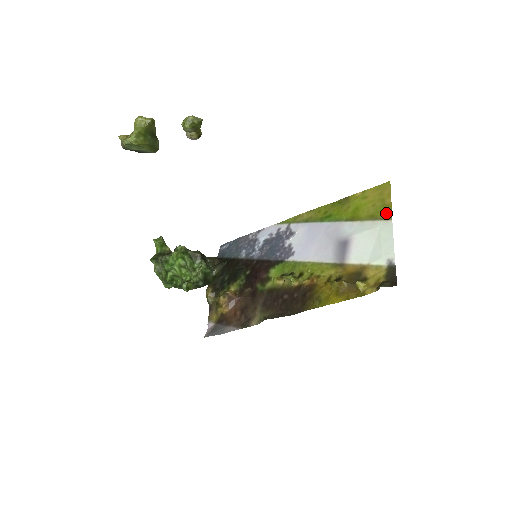
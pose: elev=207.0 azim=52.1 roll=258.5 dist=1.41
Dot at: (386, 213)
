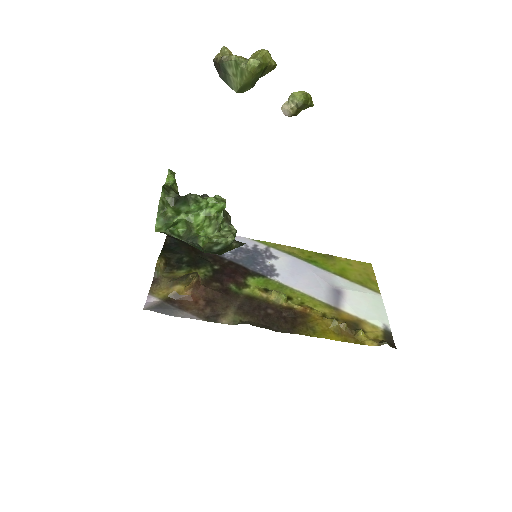
Dot at: (374, 286)
